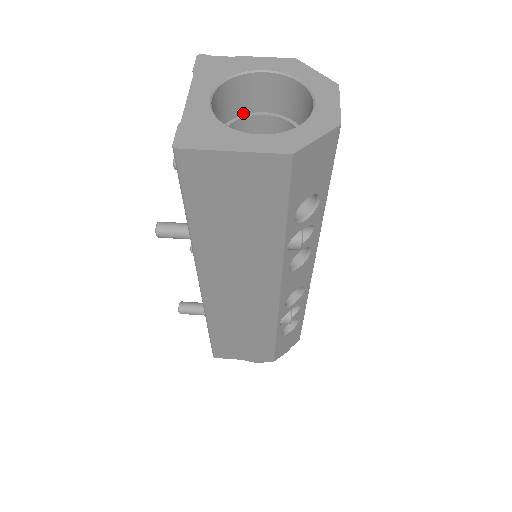
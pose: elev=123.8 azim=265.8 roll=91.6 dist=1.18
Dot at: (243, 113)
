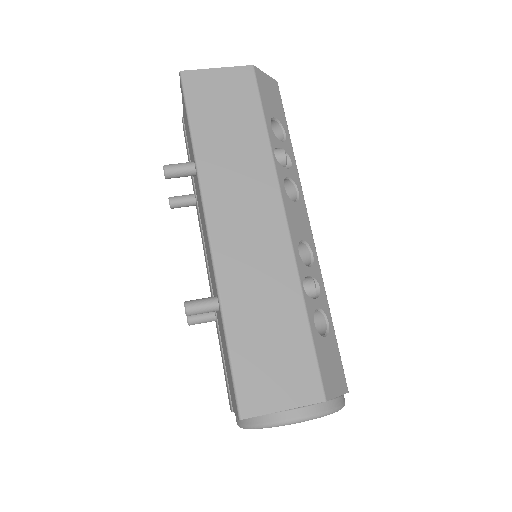
Dot at: occluded
